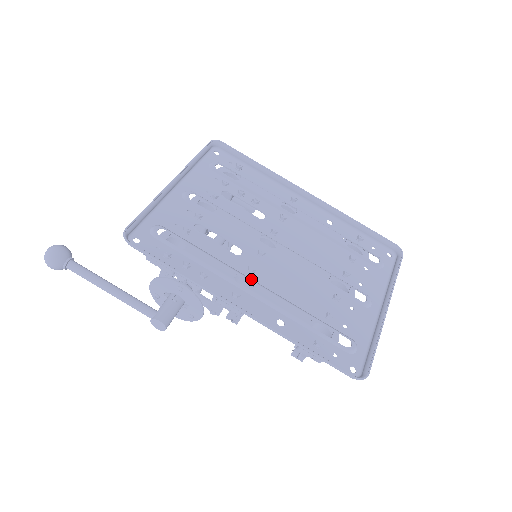
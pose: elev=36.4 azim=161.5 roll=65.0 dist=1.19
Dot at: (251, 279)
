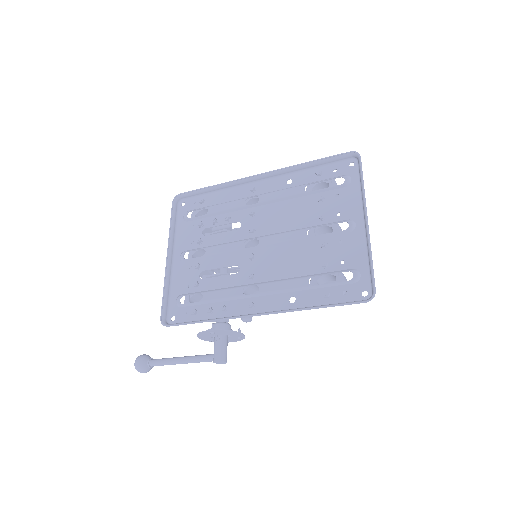
Dot at: (255, 284)
